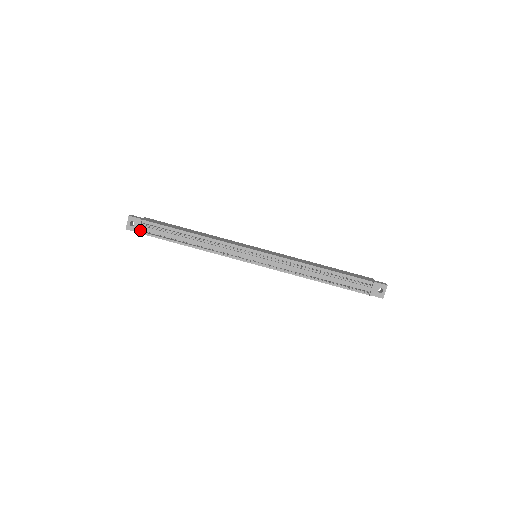
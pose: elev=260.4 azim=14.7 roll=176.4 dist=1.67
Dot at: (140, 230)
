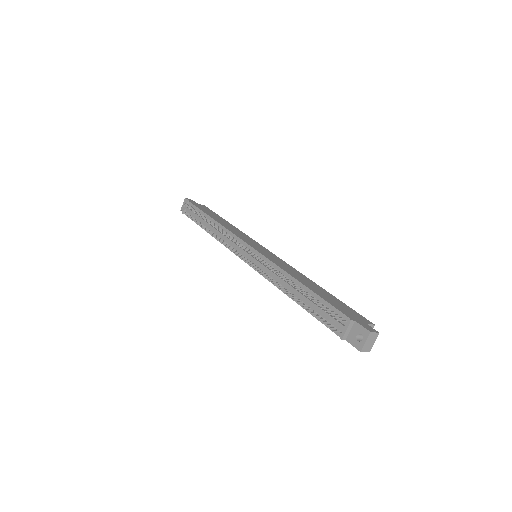
Dot at: (186, 211)
